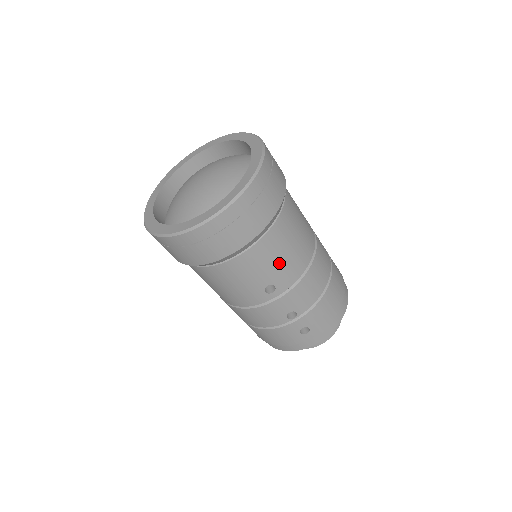
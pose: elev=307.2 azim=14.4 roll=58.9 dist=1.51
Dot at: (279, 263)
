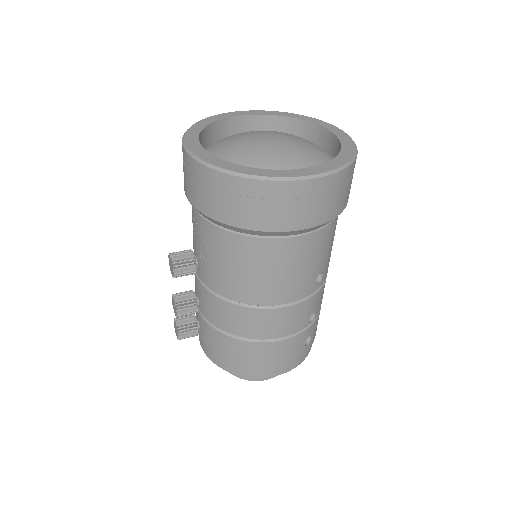
Dot at: occluded
